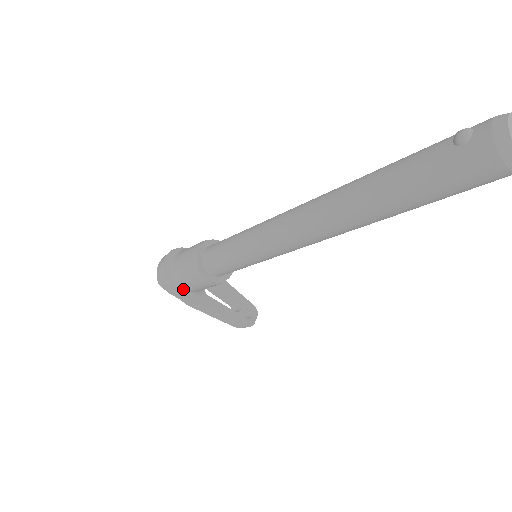
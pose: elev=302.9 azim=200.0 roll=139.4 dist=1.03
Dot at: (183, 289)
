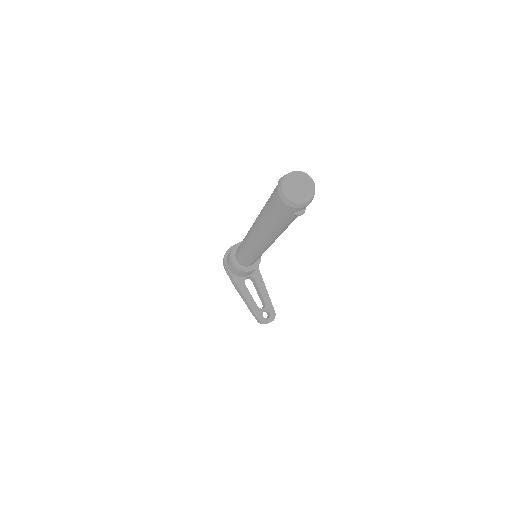
Dot at: (228, 269)
